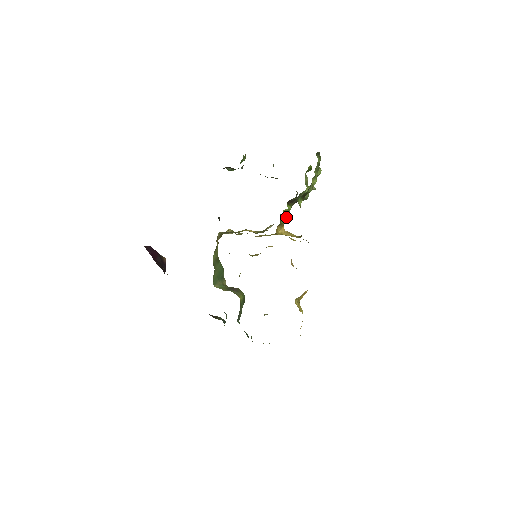
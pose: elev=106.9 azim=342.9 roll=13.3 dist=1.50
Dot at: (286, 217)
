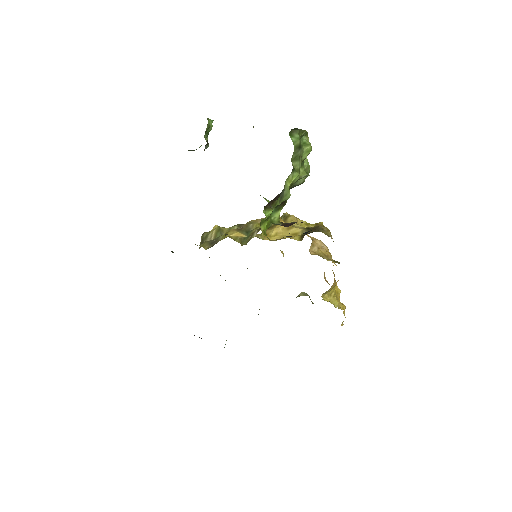
Dot at: occluded
